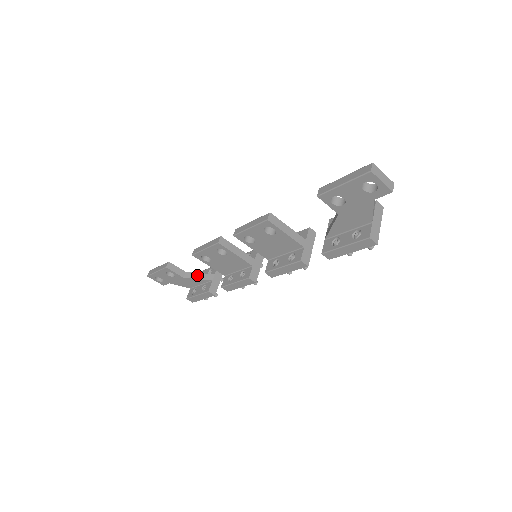
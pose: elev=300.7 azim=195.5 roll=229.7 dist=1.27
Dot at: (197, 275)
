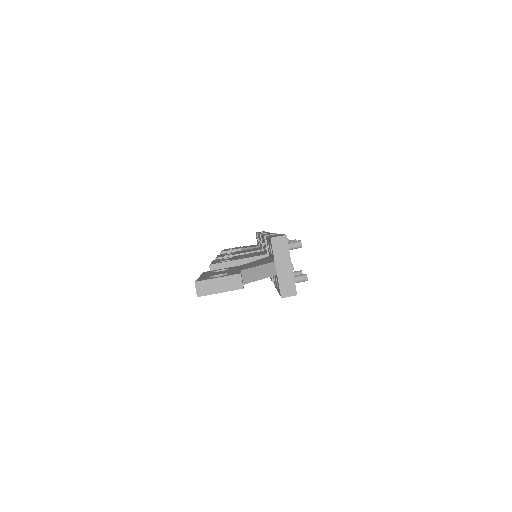
Dot at: occluded
